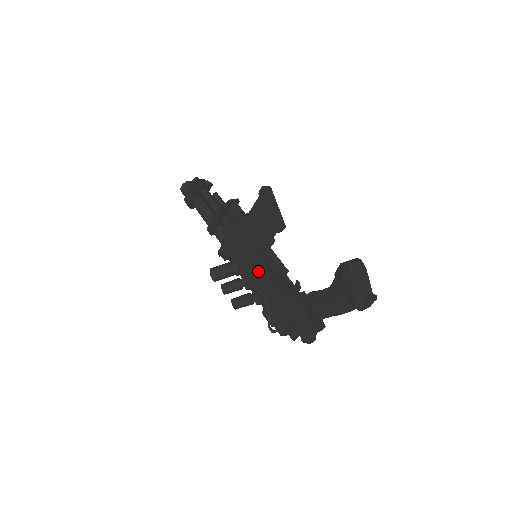
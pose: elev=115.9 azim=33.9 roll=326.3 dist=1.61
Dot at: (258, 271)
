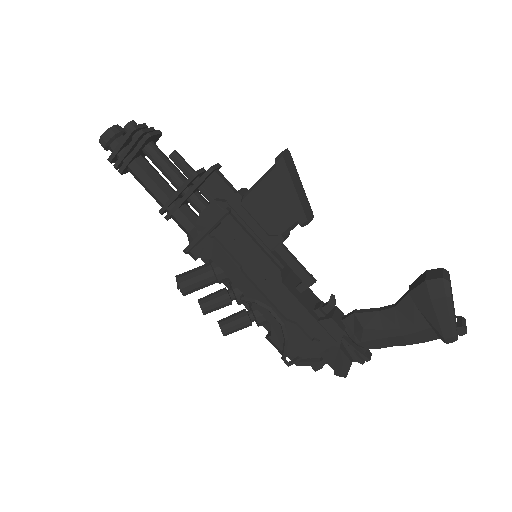
Dot at: (267, 282)
